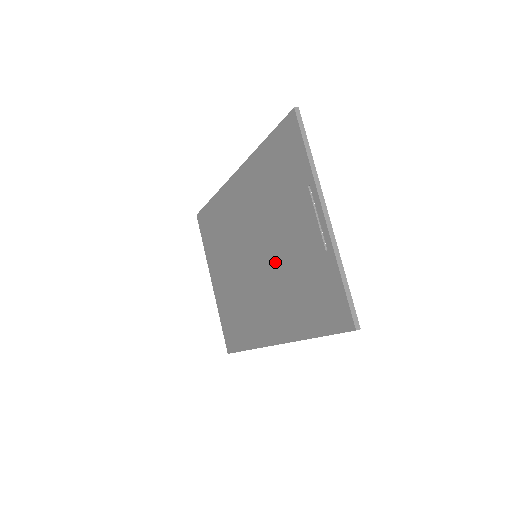
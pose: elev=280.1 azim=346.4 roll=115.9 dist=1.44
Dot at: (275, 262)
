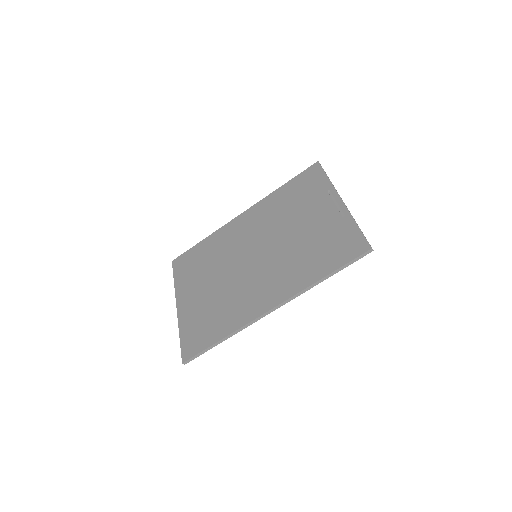
Dot at: (283, 247)
